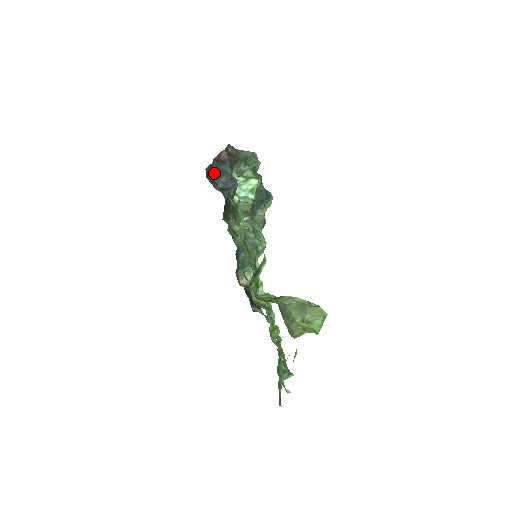
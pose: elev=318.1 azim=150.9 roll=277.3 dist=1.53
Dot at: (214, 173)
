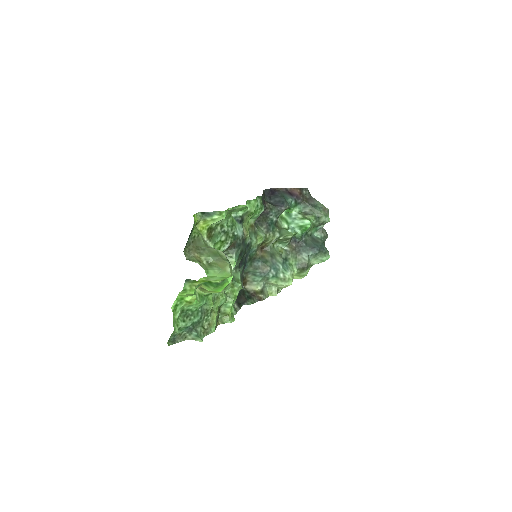
Dot at: (275, 193)
